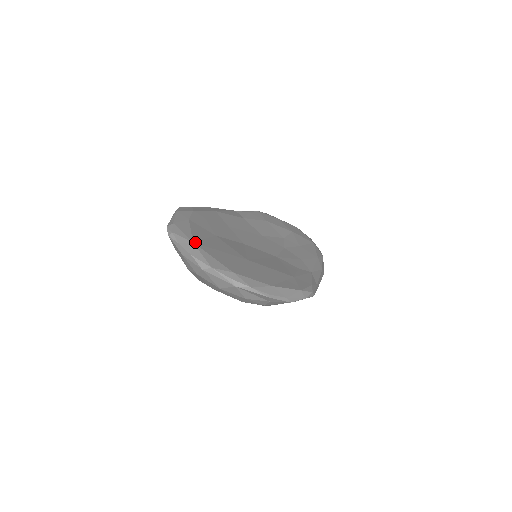
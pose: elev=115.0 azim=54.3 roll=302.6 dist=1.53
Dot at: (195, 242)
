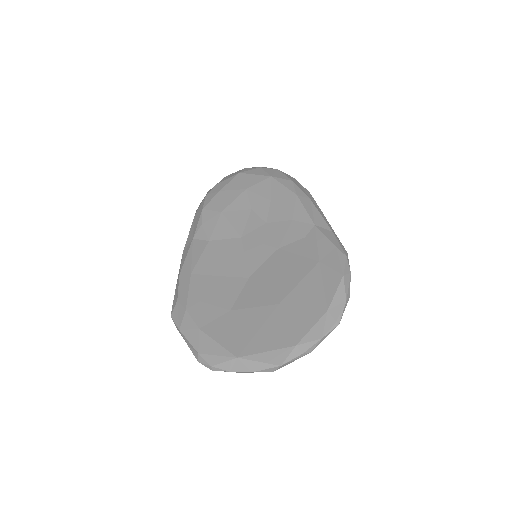
Dot at: (238, 354)
